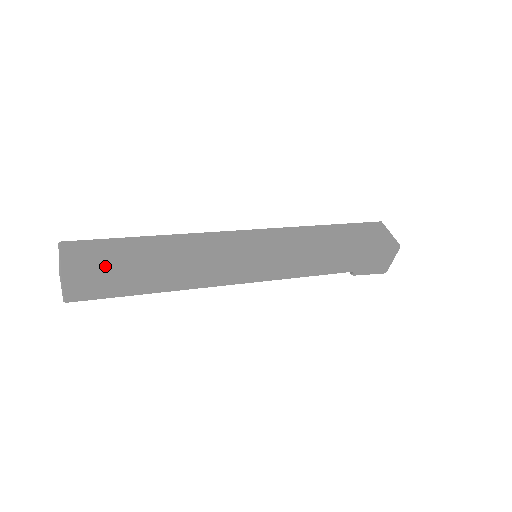
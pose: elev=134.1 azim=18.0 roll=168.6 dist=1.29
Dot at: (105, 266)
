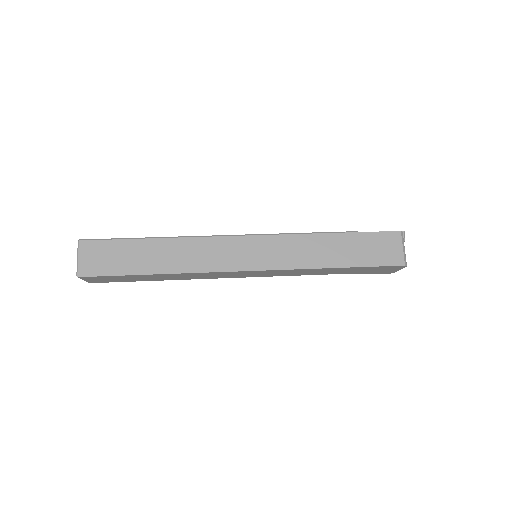
Dot at: (112, 273)
